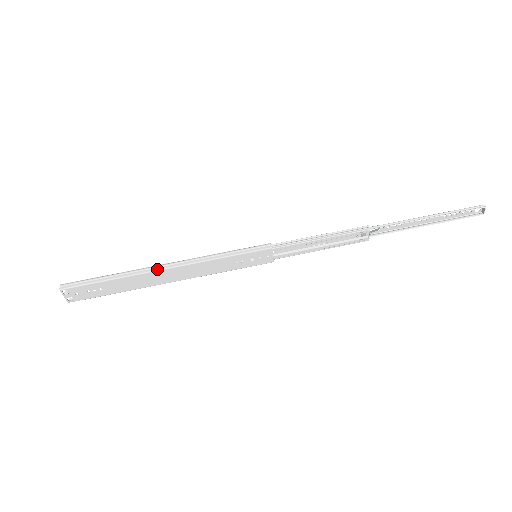
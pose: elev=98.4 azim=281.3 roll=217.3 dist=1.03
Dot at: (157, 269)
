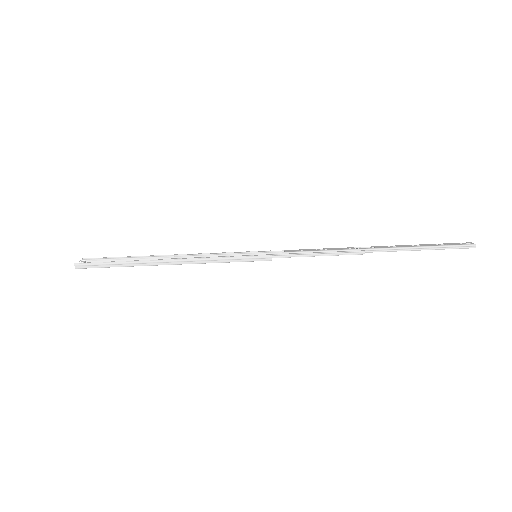
Dot at: (165, 264)
